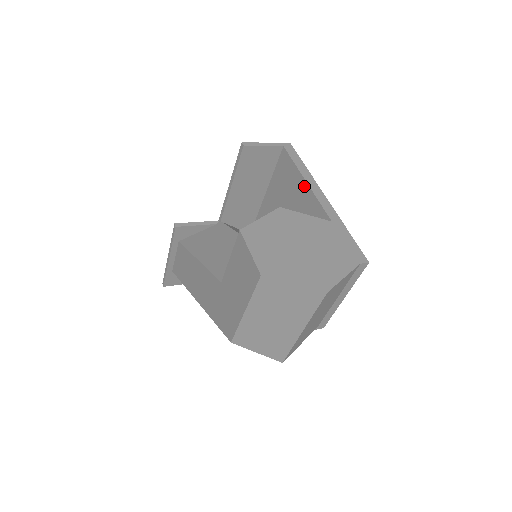
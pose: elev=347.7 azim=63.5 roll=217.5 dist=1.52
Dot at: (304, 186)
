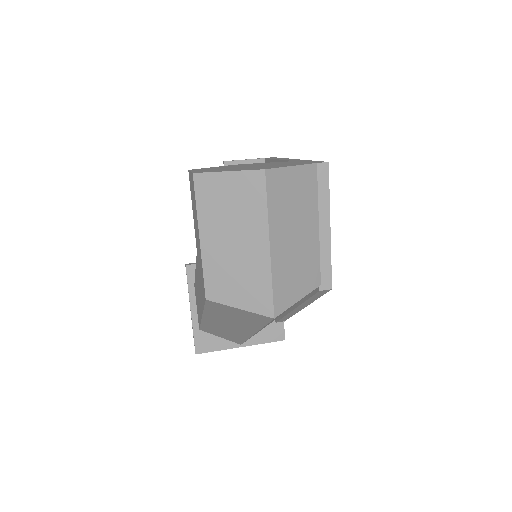
Dot at: occluded
